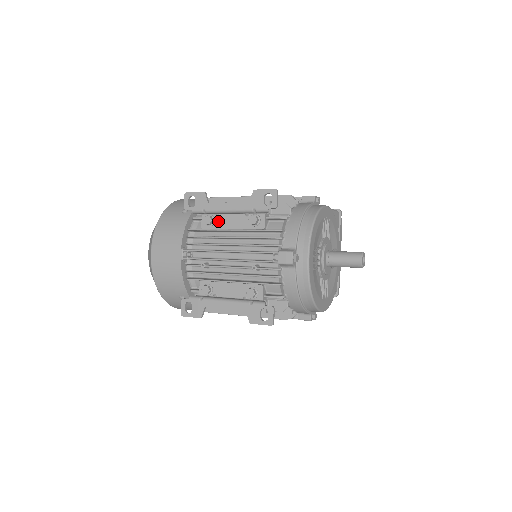
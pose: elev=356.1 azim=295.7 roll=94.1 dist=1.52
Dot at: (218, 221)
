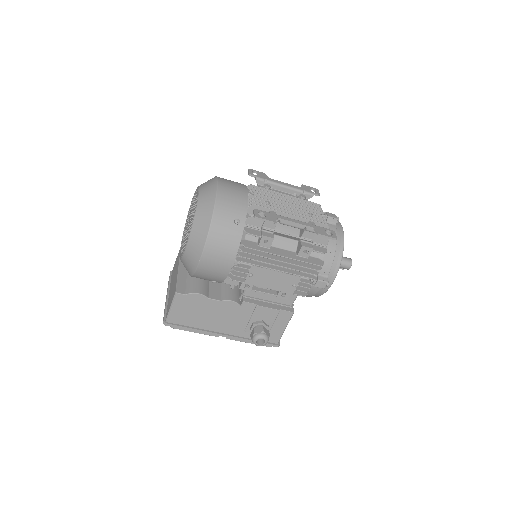
Dot at: occluded
